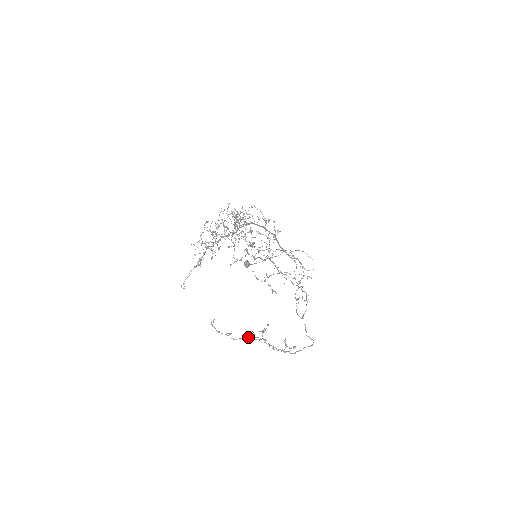
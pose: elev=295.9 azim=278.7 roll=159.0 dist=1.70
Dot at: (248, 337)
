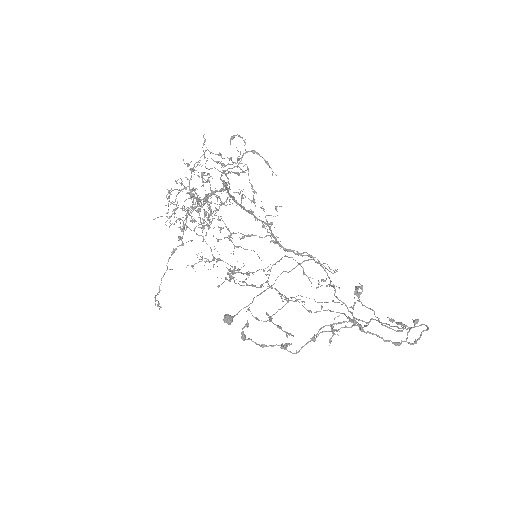
Dot at: occluded
